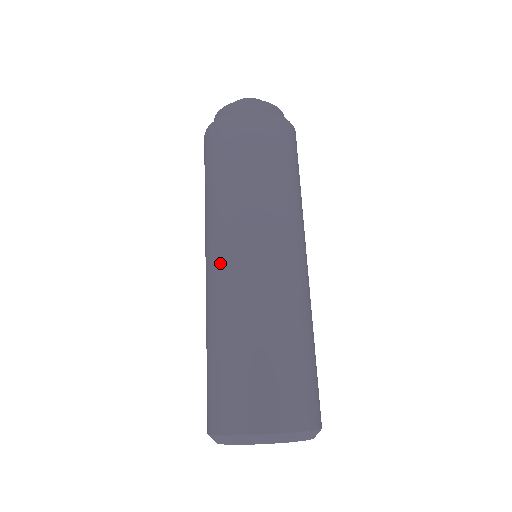
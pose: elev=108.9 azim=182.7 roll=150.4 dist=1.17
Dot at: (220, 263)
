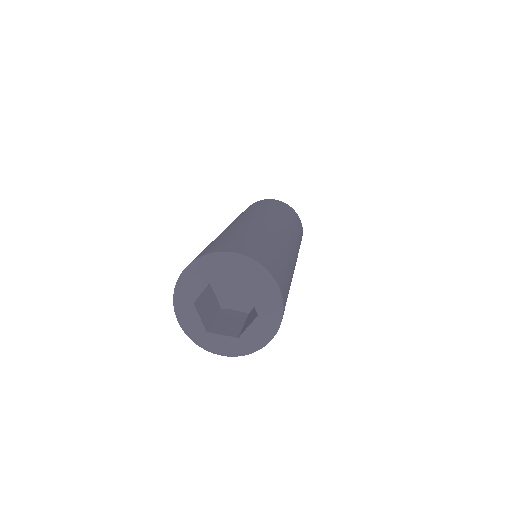
Dot at: occluded
